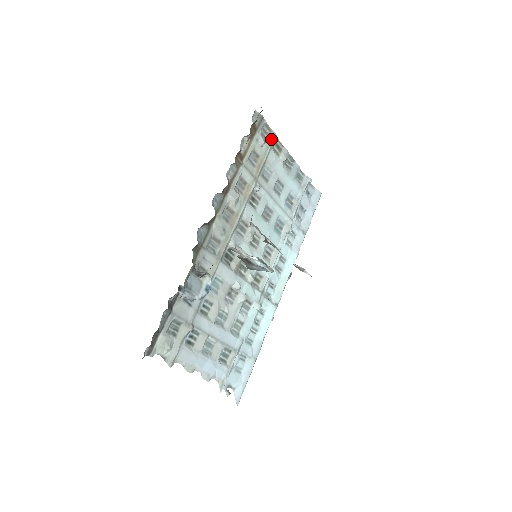
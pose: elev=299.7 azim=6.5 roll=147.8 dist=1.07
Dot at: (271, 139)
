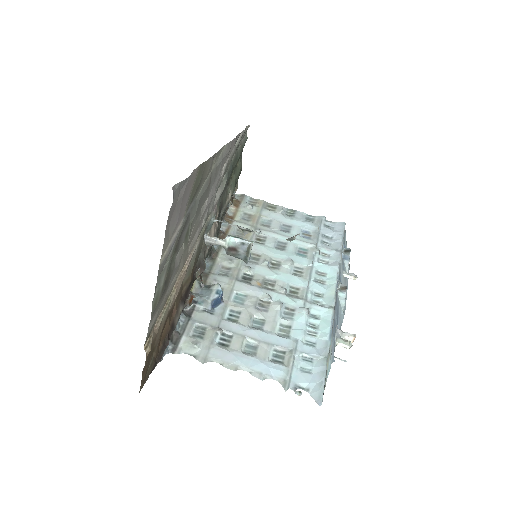
Dot at: (260, 204)
